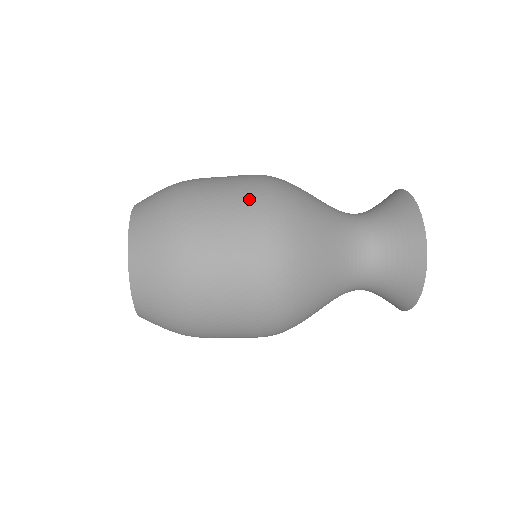
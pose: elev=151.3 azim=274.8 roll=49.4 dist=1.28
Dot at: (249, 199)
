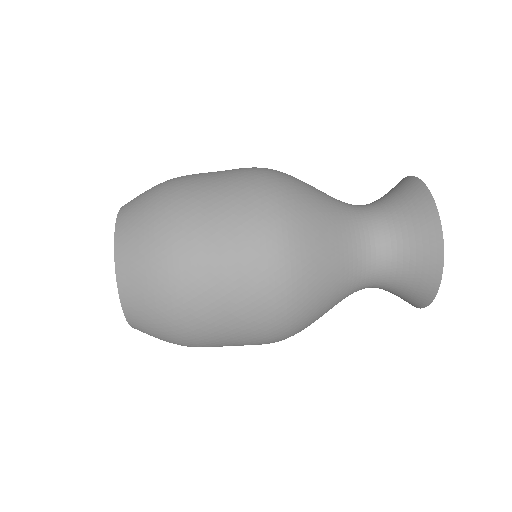
Dot at: (252, 266)
